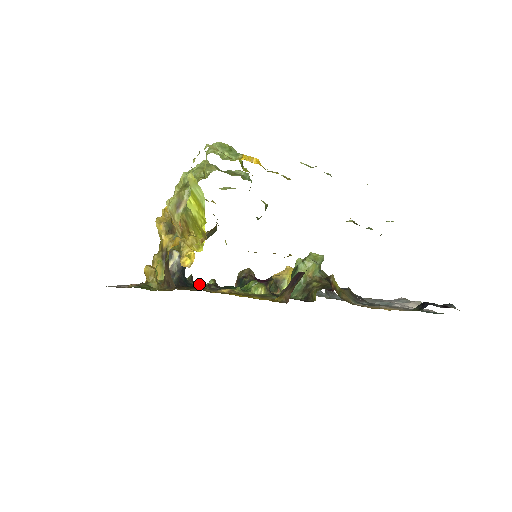
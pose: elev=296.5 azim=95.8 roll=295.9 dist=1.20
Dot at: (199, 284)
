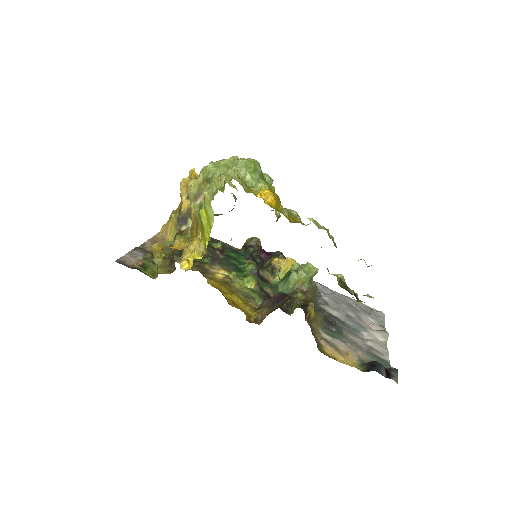
Dot at: occluded
